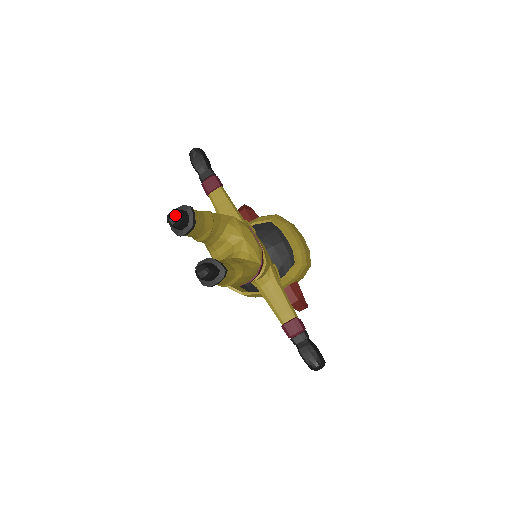
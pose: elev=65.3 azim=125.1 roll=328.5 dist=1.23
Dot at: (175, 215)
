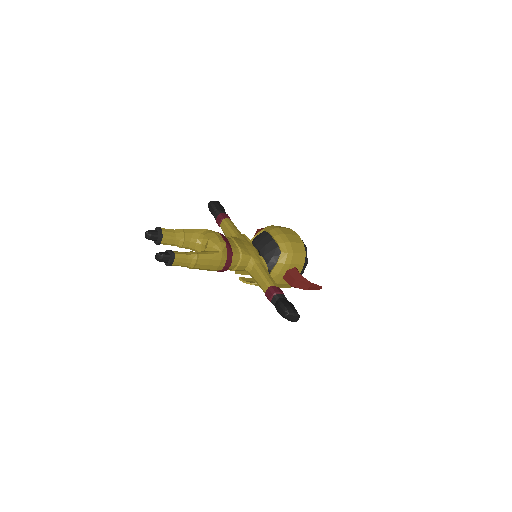
Dot at: (146, 233)
